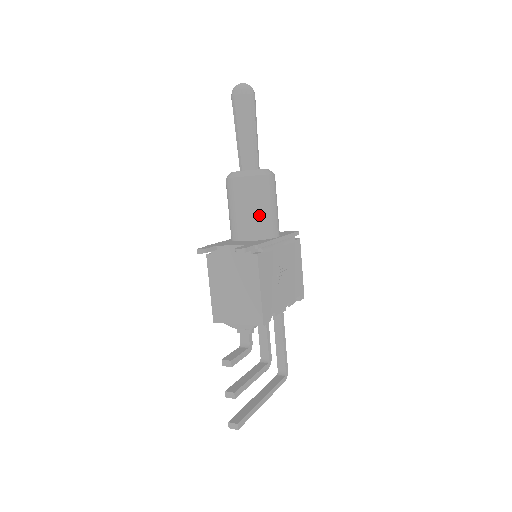
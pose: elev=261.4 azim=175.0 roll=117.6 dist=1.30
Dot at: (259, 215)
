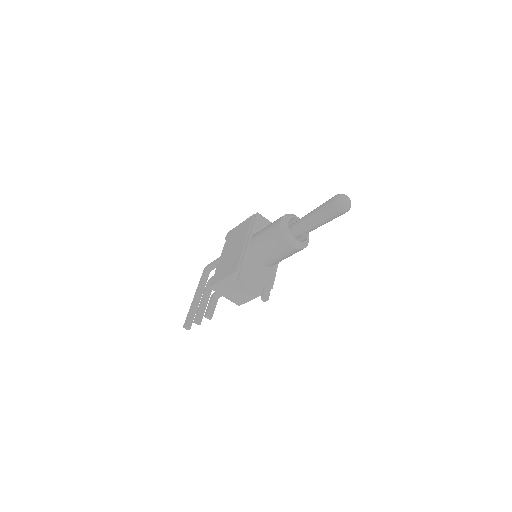
Dot at: occluded
